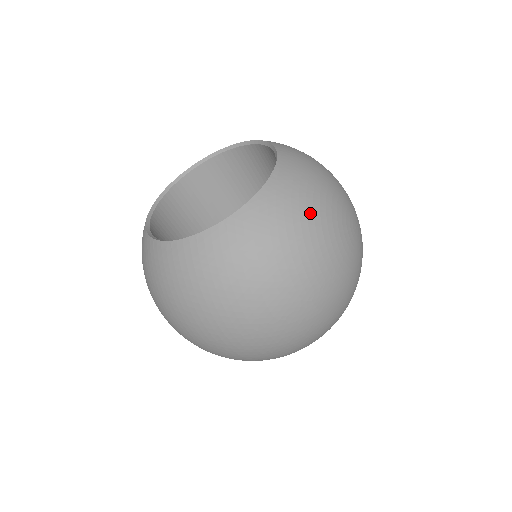
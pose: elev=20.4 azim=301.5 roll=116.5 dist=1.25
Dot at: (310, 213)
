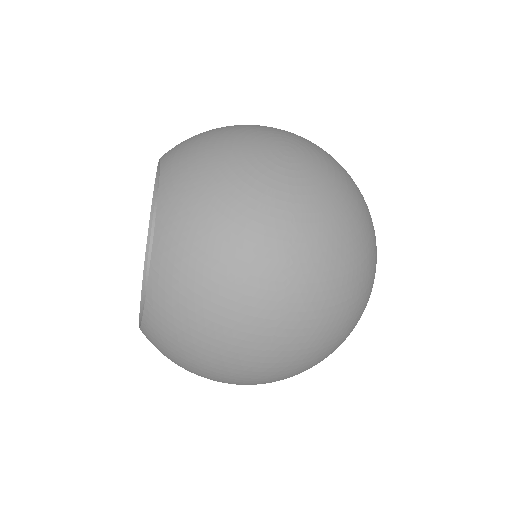
Dot at: (214, 187)
